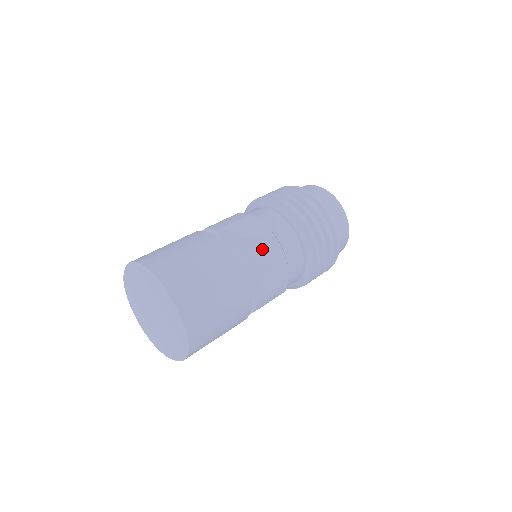
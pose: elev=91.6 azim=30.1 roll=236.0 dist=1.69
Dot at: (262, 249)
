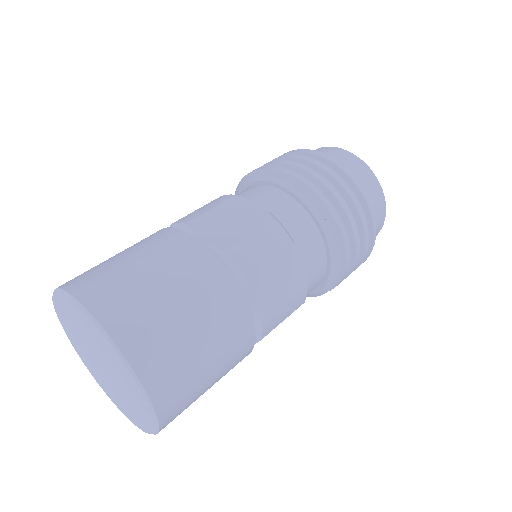
Dot at: (259, 242)
